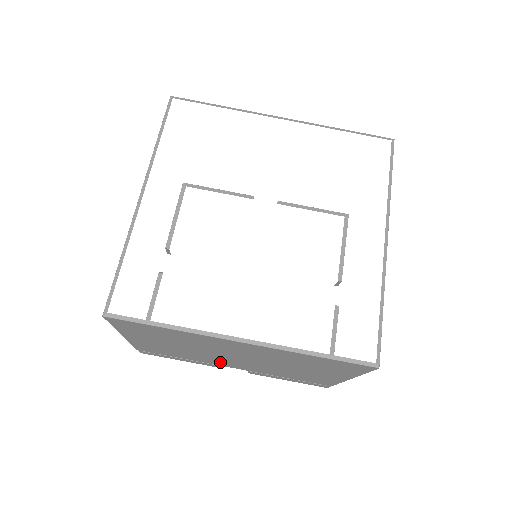
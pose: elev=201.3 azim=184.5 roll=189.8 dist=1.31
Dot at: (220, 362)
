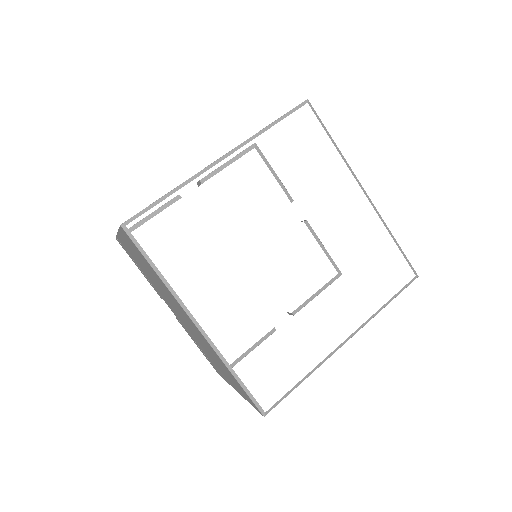
Dot at: occluded
